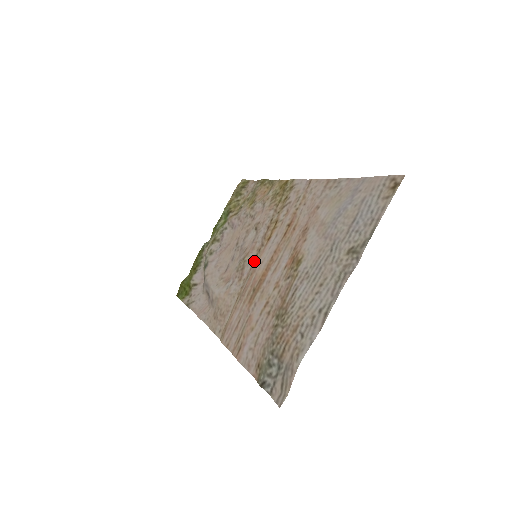
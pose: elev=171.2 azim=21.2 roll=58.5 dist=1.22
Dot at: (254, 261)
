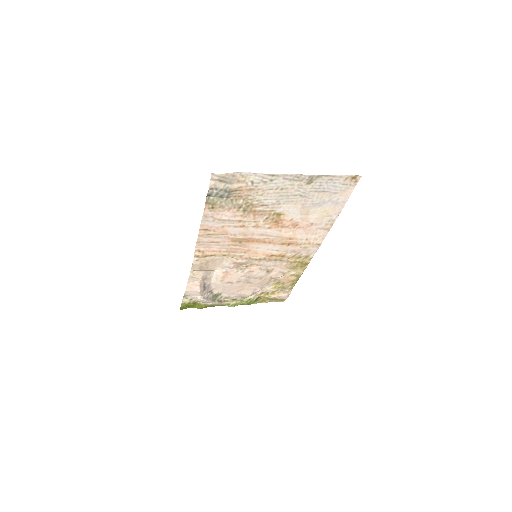
Dot at: (252, 259)
